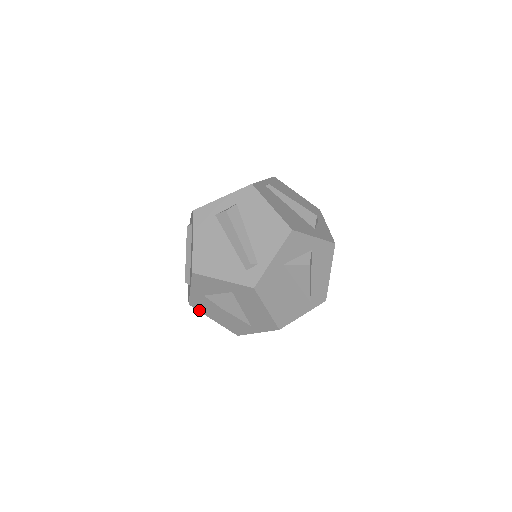
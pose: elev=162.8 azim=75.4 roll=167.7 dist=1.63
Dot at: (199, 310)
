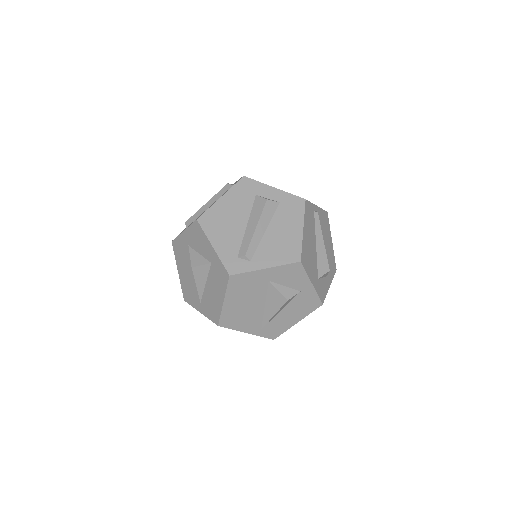
Dot at: (175, 253)
